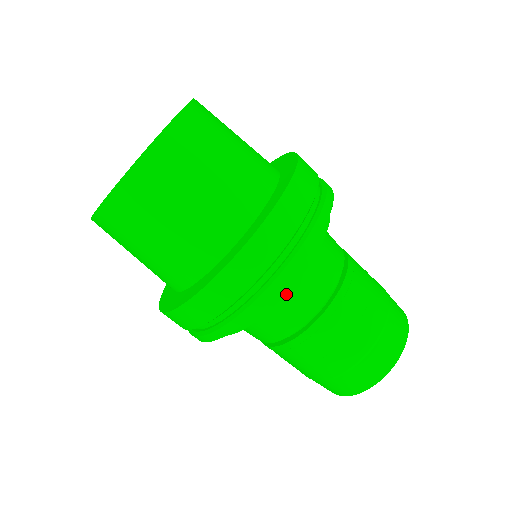
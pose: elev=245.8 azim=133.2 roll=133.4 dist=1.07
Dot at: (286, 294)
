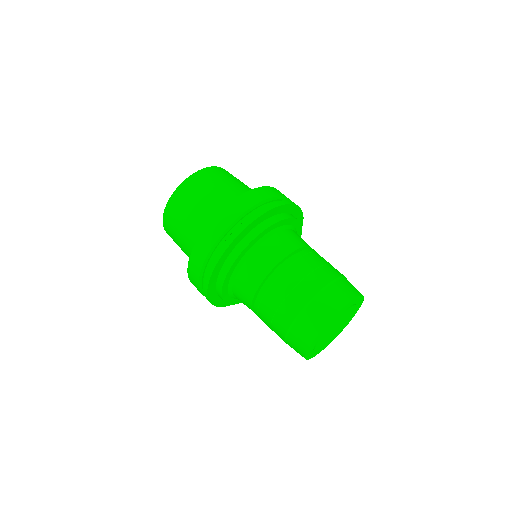
Dot at: (268, 240)
